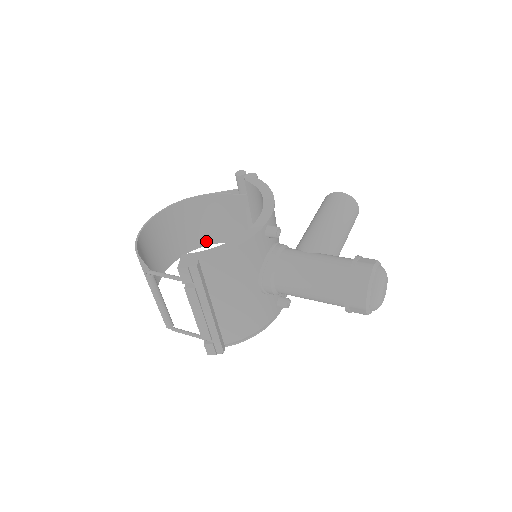
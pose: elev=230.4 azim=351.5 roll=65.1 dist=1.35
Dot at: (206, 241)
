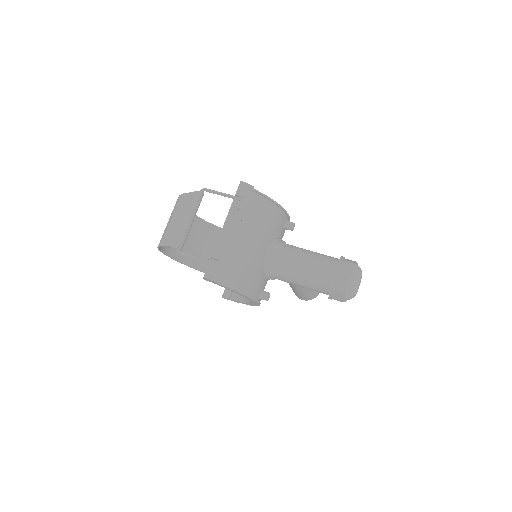
Dot at: (195, 264)
